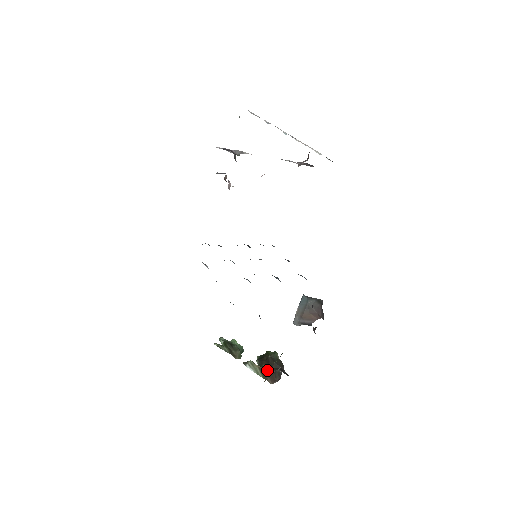
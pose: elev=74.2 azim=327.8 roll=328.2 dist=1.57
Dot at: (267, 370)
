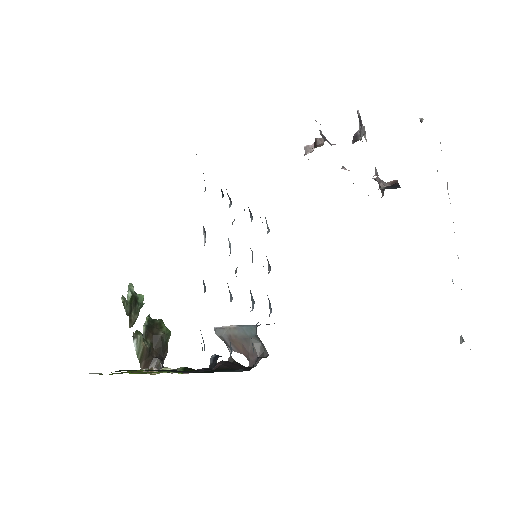
Dot at: (149, 352)
